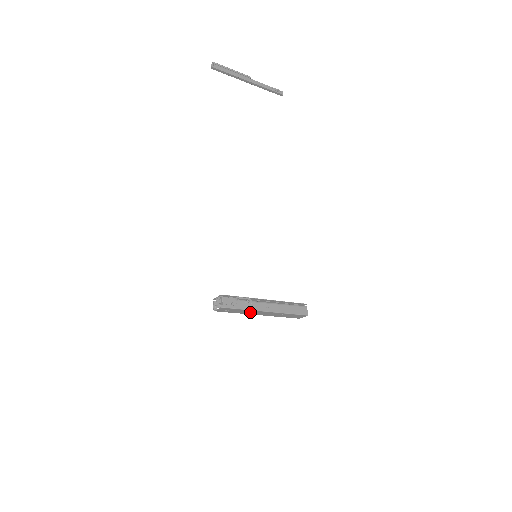
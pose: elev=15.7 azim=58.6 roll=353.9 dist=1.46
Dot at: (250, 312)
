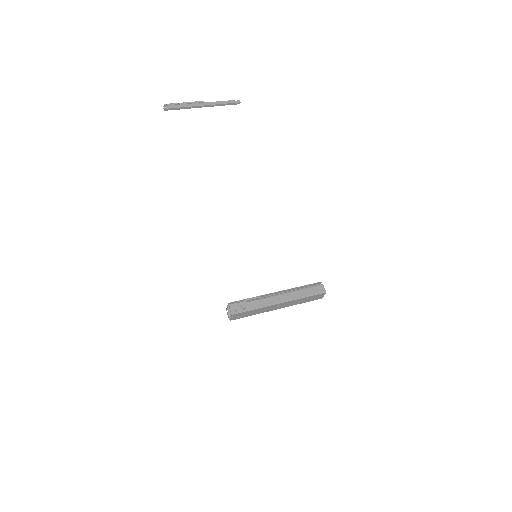
Dot at: (265, 309)
